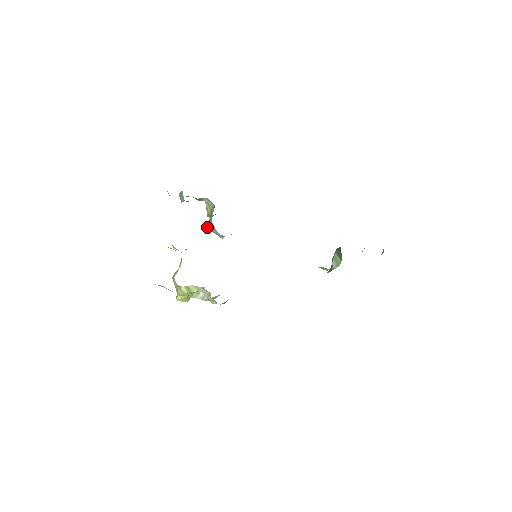
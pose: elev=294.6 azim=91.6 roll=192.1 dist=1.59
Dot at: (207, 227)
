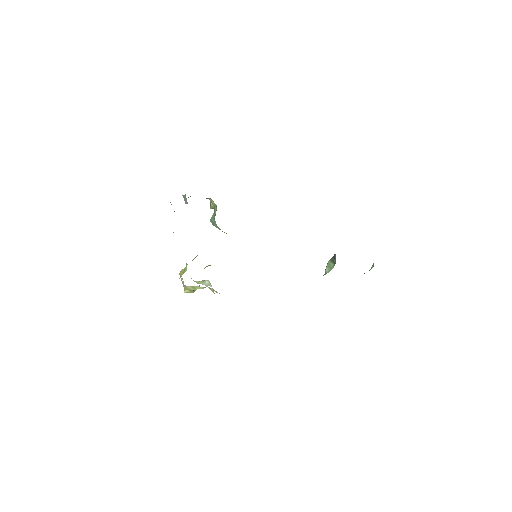
Dot at: (211, 222)
